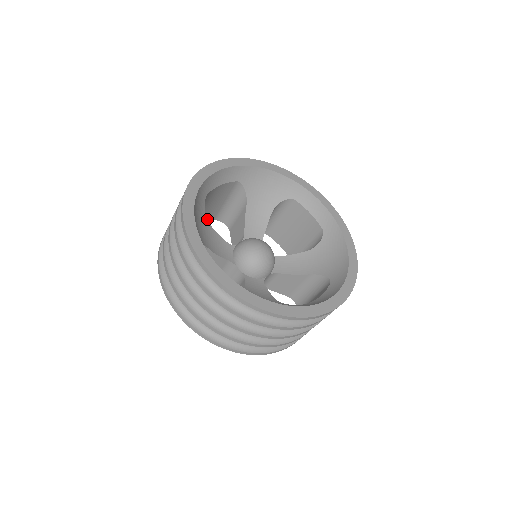
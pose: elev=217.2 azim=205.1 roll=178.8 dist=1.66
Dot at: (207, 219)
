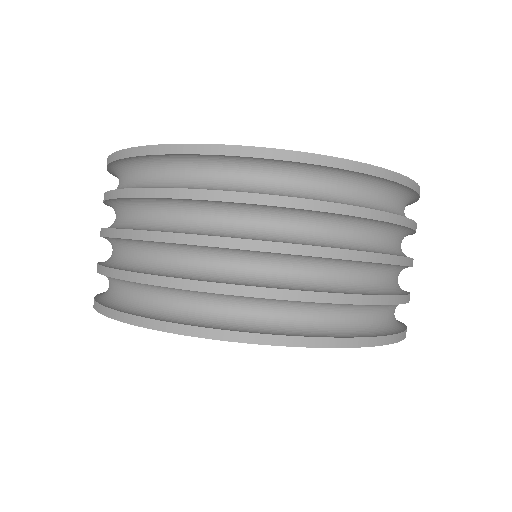
Dot at: occluded
